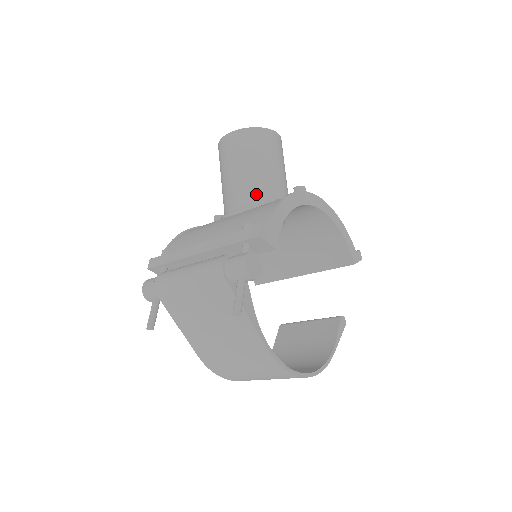
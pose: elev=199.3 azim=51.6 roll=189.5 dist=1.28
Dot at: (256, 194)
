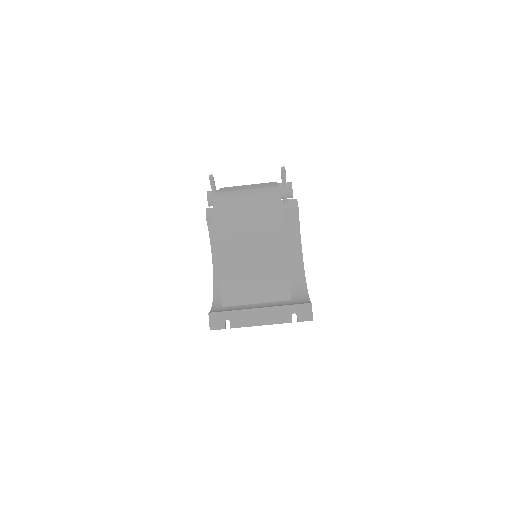
Dot at: occluded
